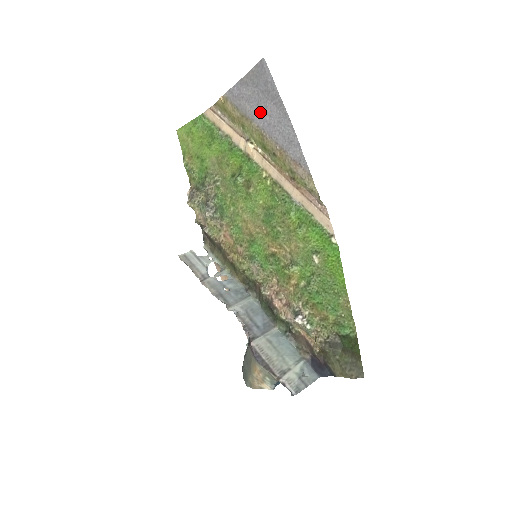
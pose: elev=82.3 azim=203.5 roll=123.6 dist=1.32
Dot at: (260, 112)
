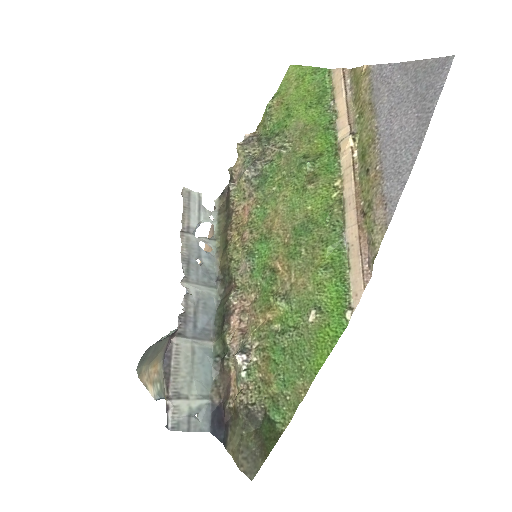
Dot at: (393, 114)
